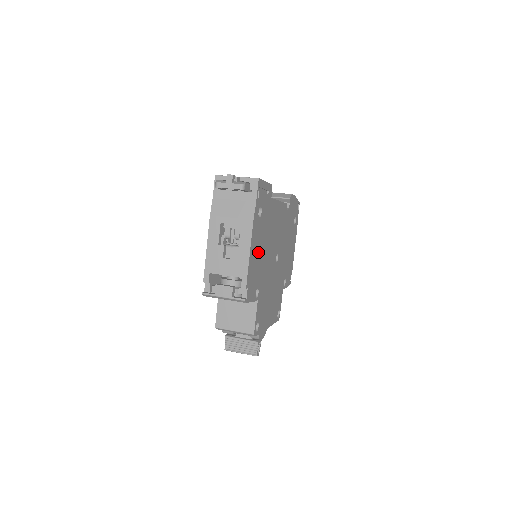
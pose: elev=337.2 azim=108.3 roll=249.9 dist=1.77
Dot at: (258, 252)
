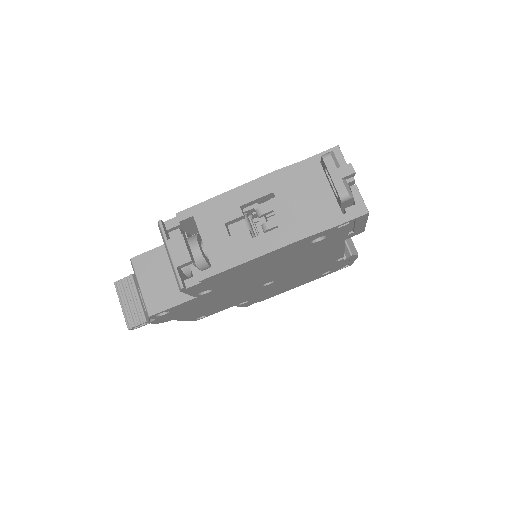
Dot at: (261, 265)
